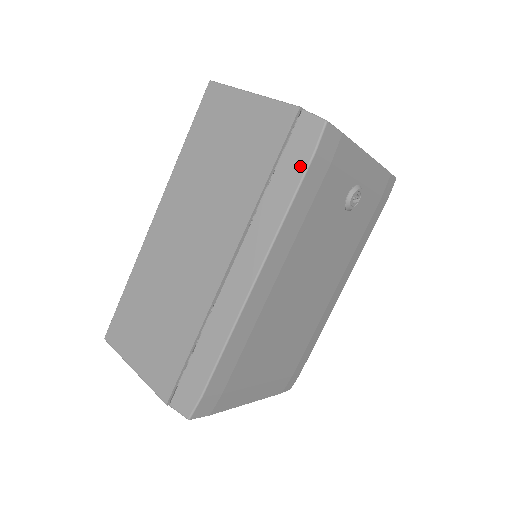
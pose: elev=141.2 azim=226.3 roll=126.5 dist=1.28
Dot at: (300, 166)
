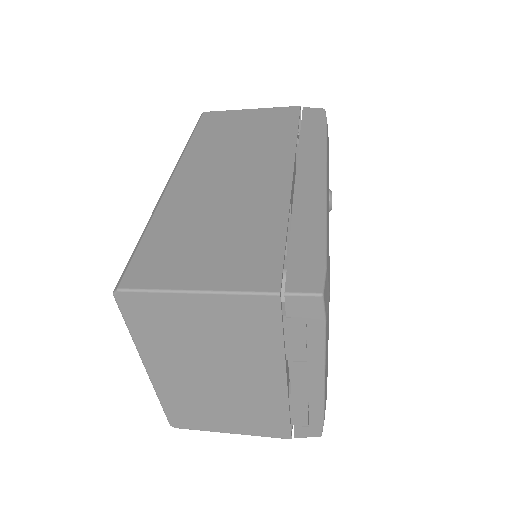
Dot at: (320, 124)
